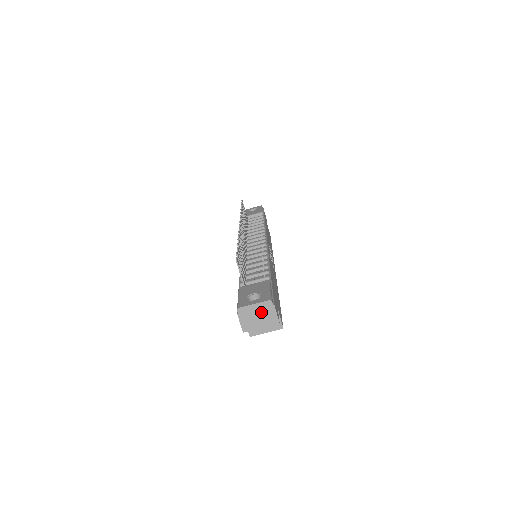
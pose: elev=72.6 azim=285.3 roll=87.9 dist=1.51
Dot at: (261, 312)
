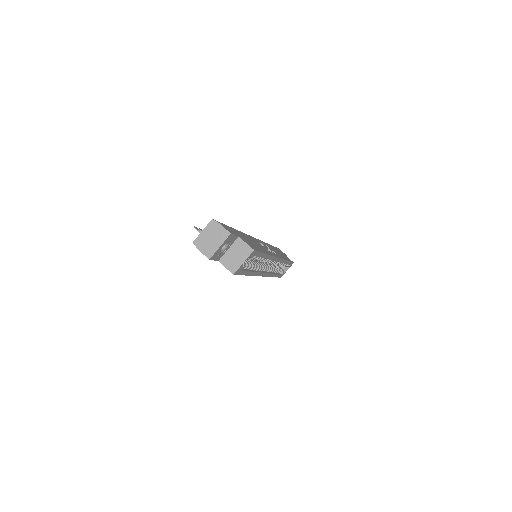
Dot at: (211, 234)
